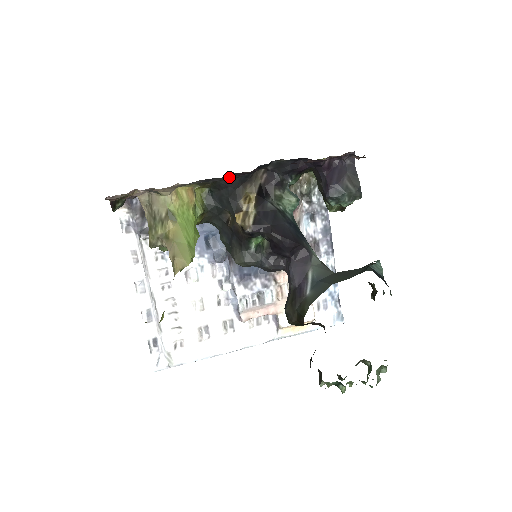
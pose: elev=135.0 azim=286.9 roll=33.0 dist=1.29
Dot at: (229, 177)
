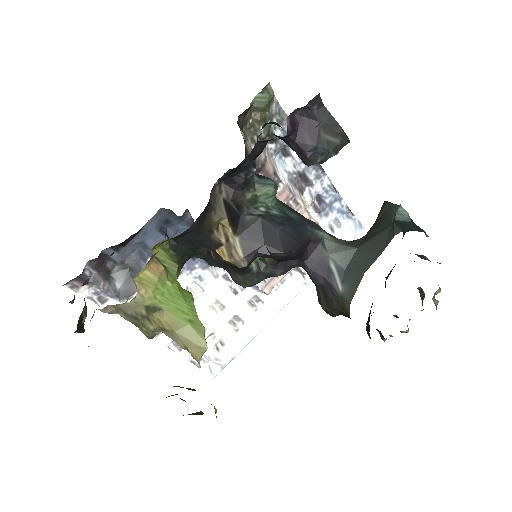
Dot at: occluded
